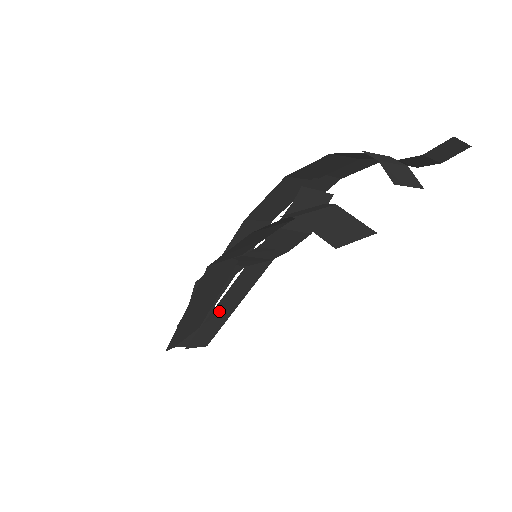
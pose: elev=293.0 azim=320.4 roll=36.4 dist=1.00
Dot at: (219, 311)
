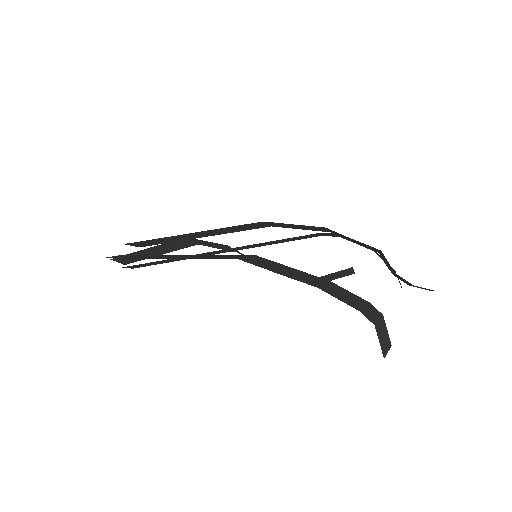
Dot at: occluded
